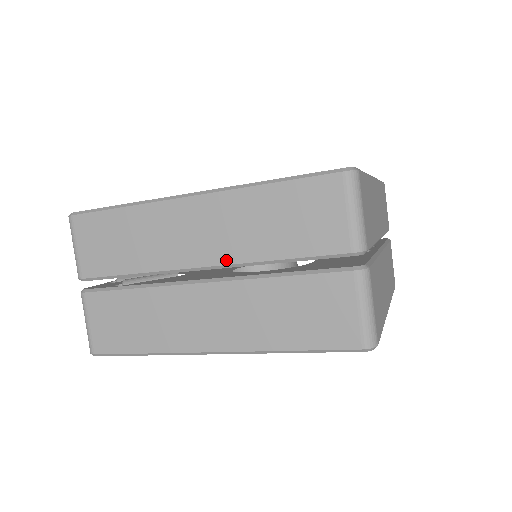
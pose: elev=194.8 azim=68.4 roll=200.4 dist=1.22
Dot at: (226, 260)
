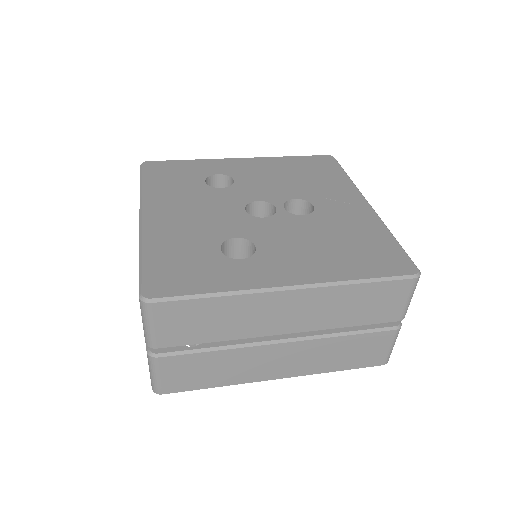
Dot at: (308, 329)
